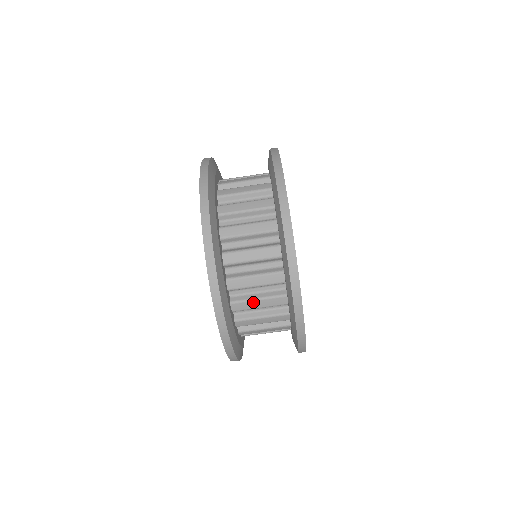
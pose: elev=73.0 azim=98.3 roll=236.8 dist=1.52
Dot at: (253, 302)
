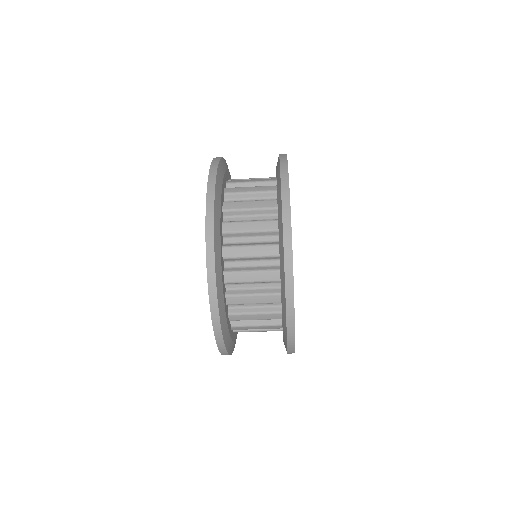
Dot at: (249, 315)
